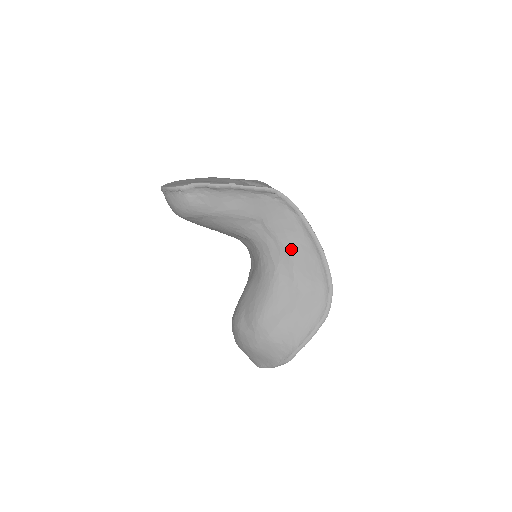
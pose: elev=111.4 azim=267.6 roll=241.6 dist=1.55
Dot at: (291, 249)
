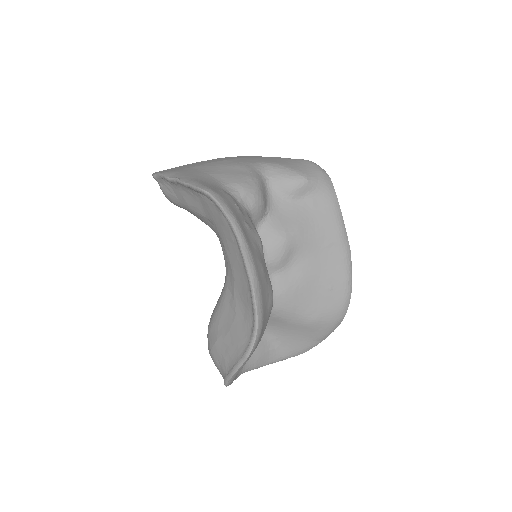
Dot at: (232, 263)
